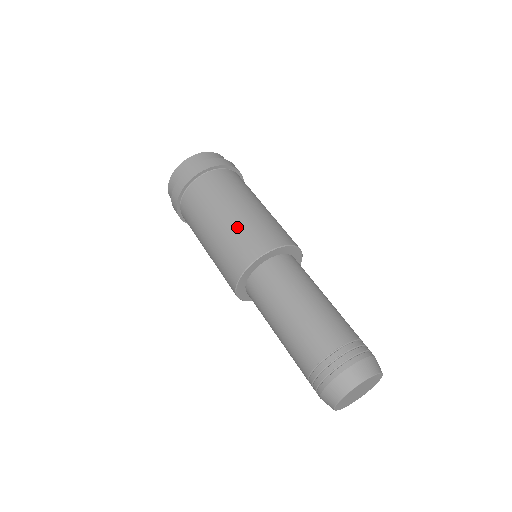
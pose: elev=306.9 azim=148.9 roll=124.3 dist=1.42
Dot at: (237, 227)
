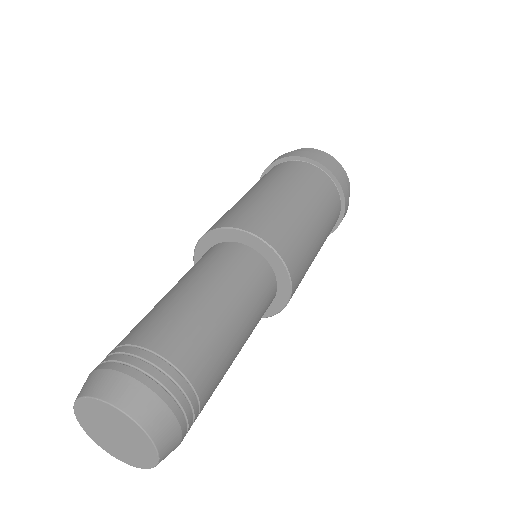
Dot at: (241, 202)
